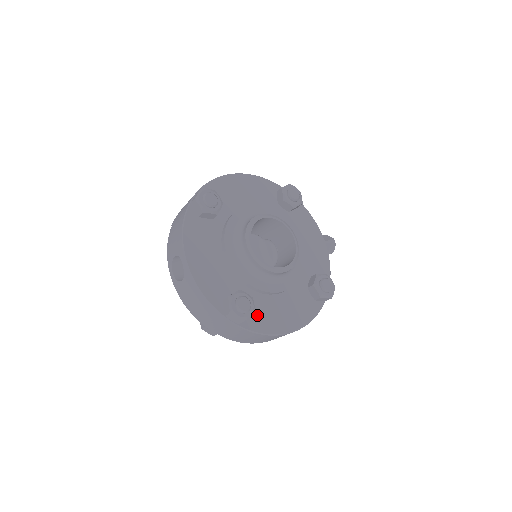
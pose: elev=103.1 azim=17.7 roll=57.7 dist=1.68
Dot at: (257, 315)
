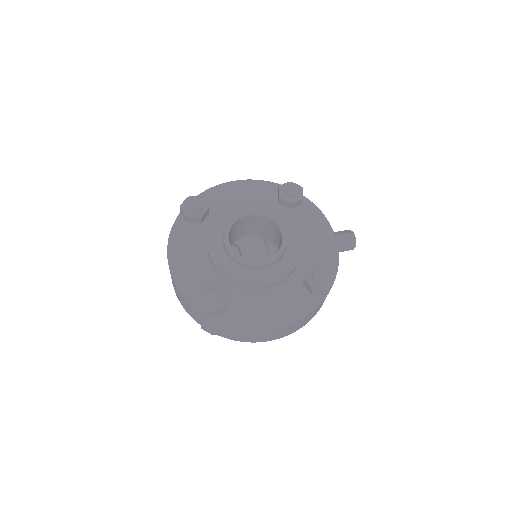
Dot at: (237, 309)
